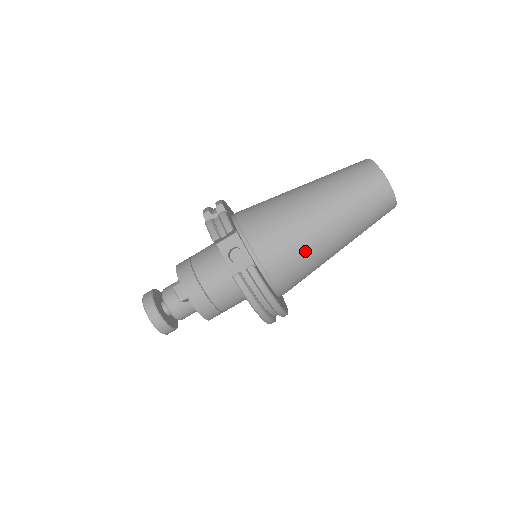
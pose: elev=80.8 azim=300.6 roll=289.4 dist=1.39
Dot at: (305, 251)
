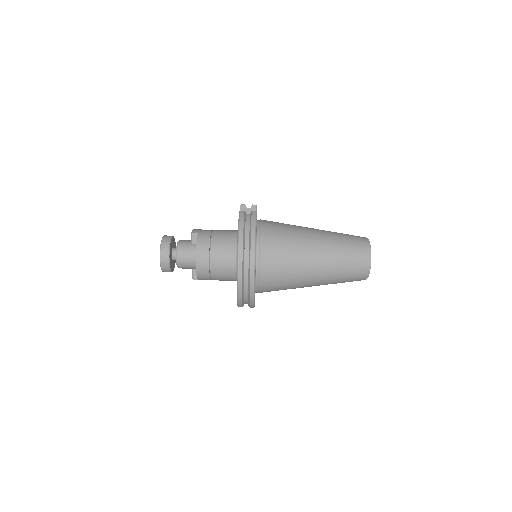
Dot at: (293, 239)
